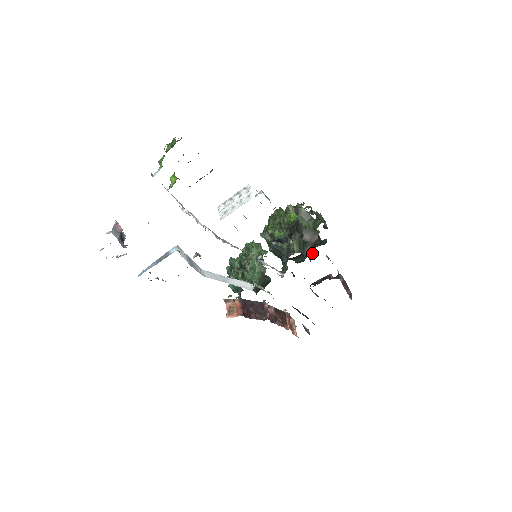
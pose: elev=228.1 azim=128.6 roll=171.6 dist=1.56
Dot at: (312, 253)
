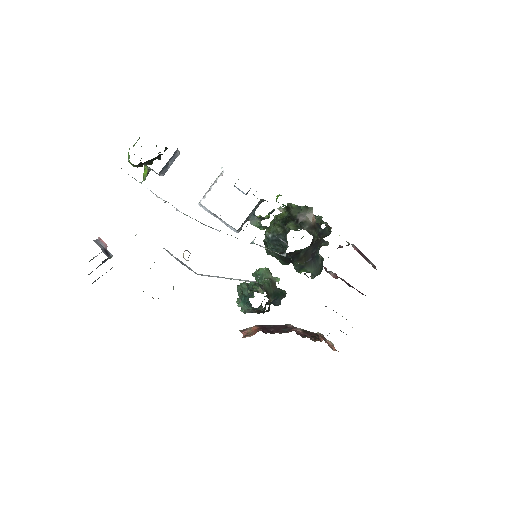
Dot at: (313, 232)
